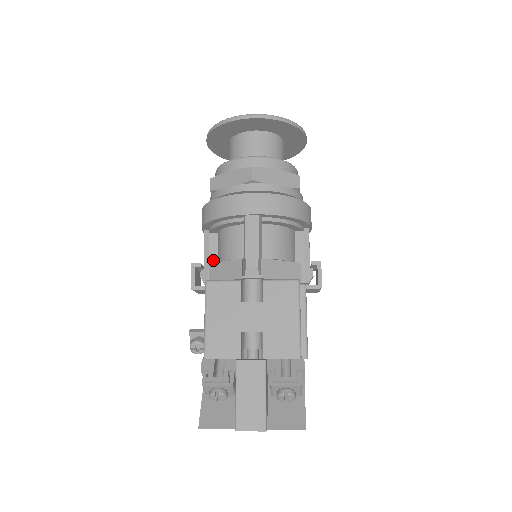
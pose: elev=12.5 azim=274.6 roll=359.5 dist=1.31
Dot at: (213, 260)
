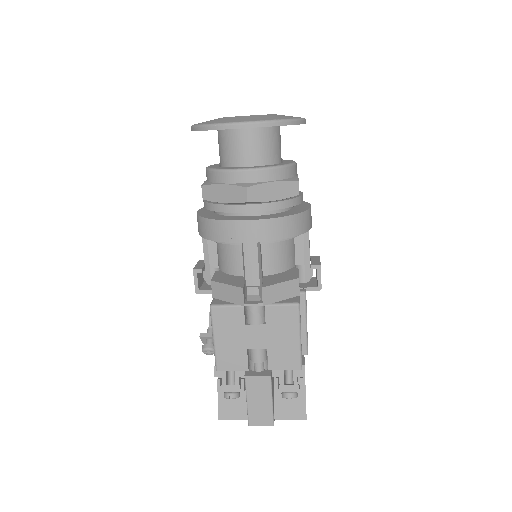
Dot at: (214, 262)
